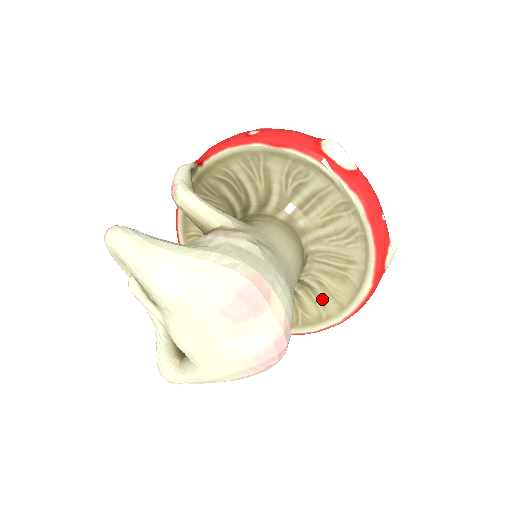
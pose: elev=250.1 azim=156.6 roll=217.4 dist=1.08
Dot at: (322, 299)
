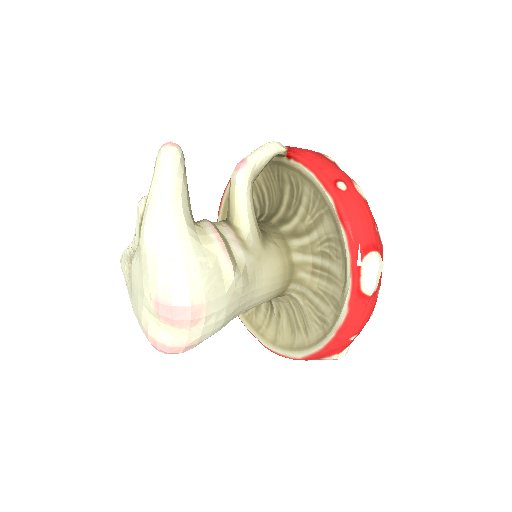
Dot at: (271, 322)
